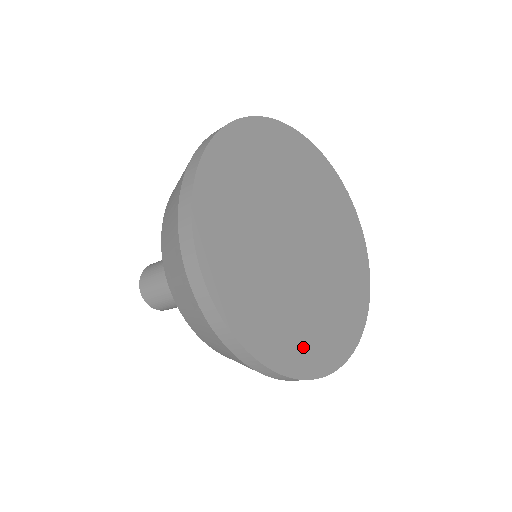
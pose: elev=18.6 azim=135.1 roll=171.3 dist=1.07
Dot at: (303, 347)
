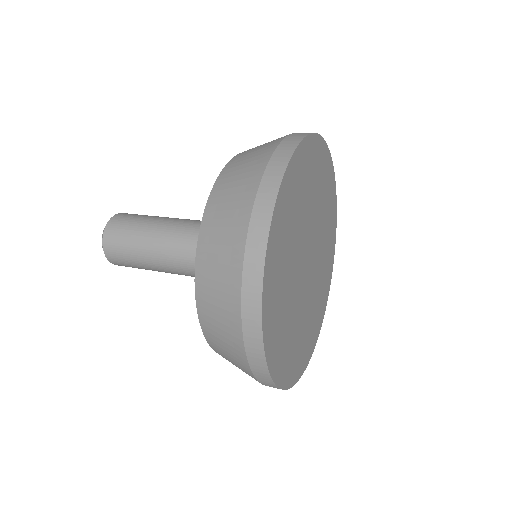
Dot at: (317, 322)
